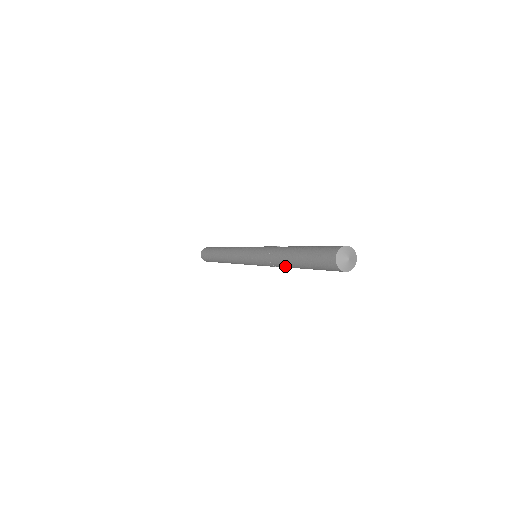
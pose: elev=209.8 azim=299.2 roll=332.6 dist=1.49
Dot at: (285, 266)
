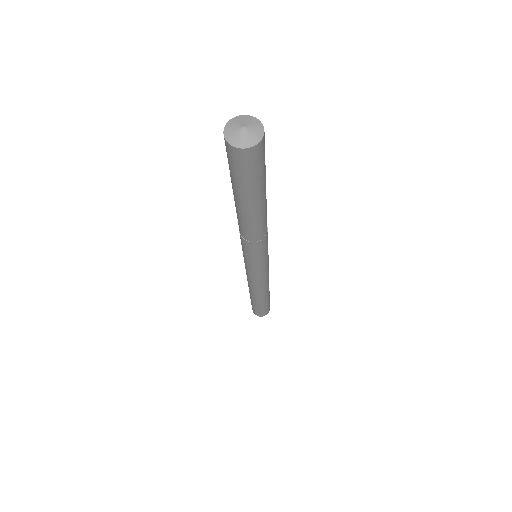
Dot at: (248, 227)
